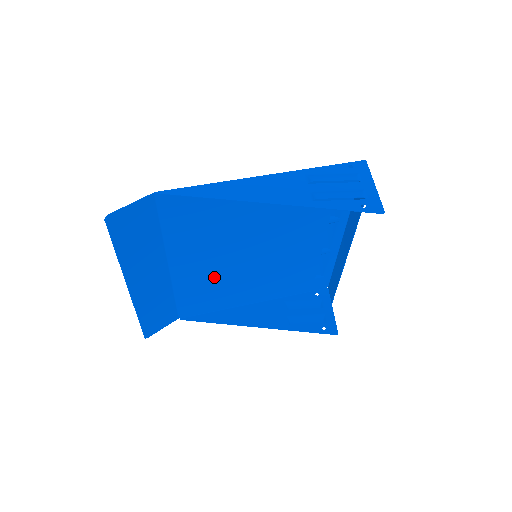
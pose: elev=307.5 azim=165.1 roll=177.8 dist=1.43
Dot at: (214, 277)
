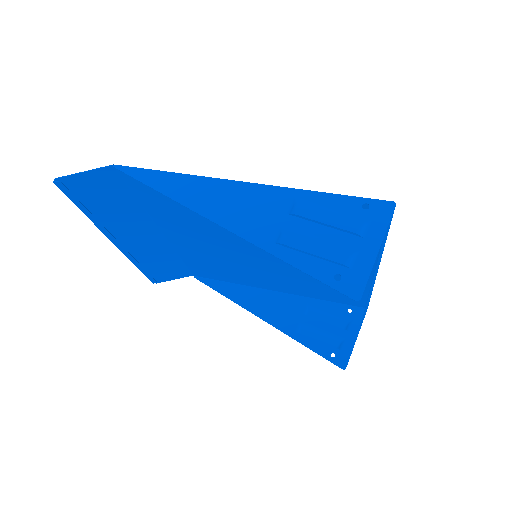
Dot at: (218, 256)
